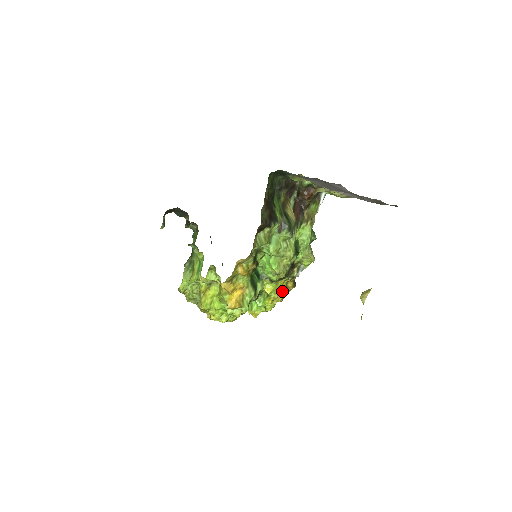
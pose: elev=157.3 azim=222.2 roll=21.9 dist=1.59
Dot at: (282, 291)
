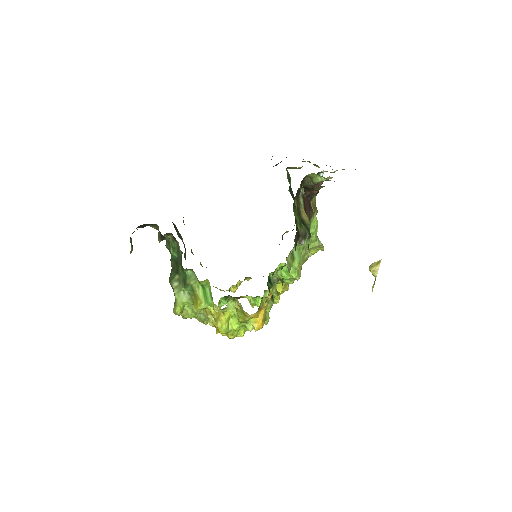
Dot at: occluded
